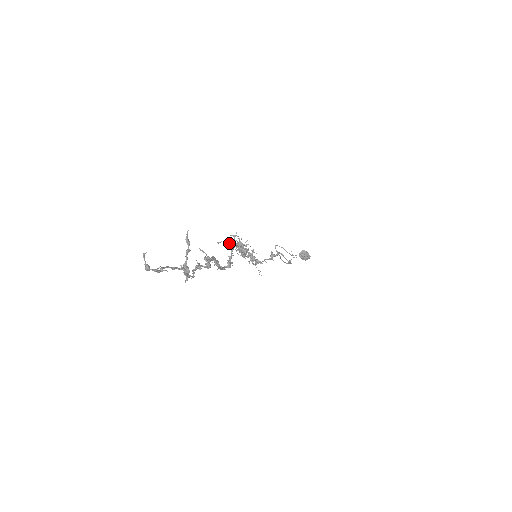
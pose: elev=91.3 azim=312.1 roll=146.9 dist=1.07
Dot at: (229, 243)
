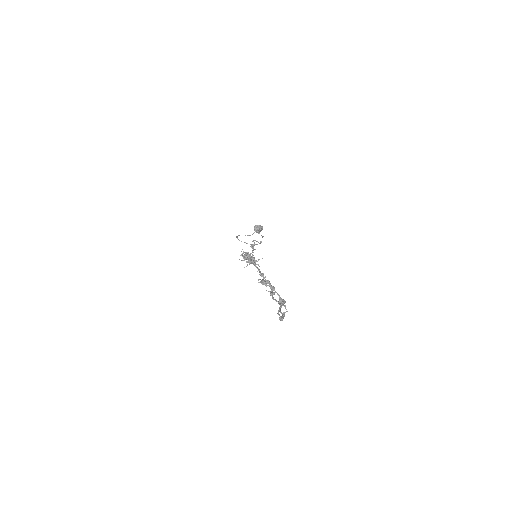
Dot at: (253, 261)
